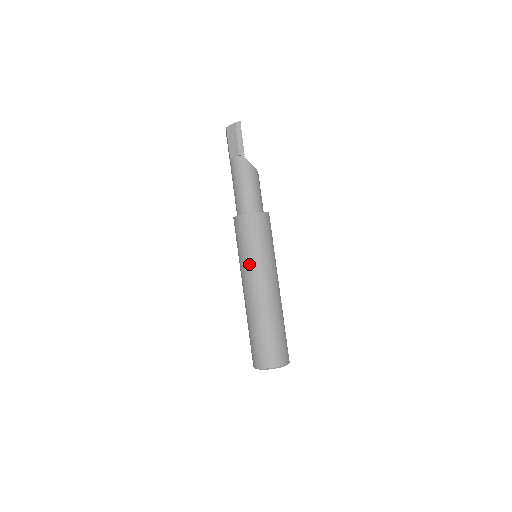
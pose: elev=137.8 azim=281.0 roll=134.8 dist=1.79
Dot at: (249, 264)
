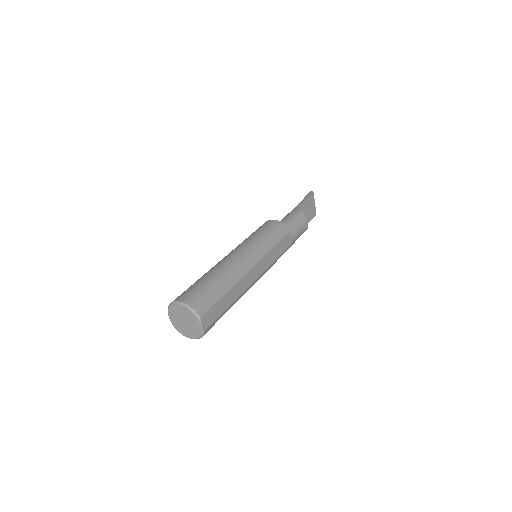
Dot at: occluded
